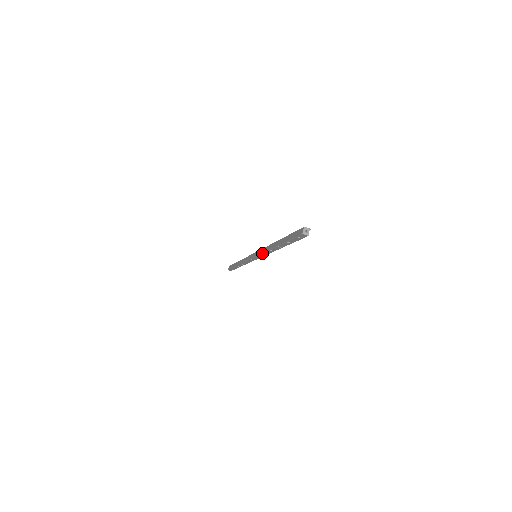
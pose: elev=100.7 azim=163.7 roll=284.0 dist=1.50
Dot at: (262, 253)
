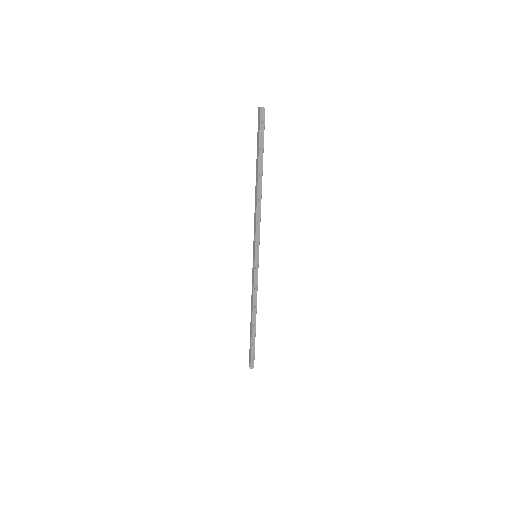
Dot at: (256, 224)
